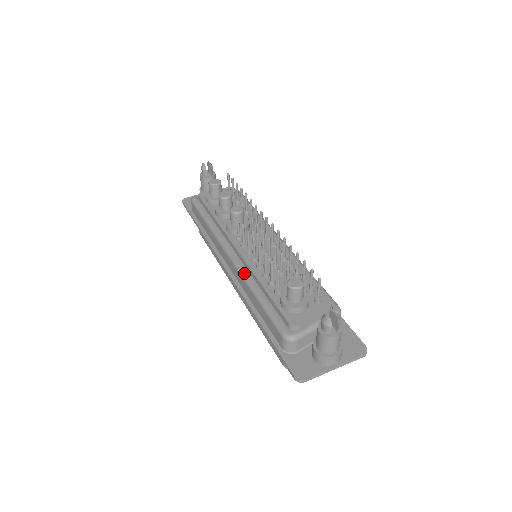
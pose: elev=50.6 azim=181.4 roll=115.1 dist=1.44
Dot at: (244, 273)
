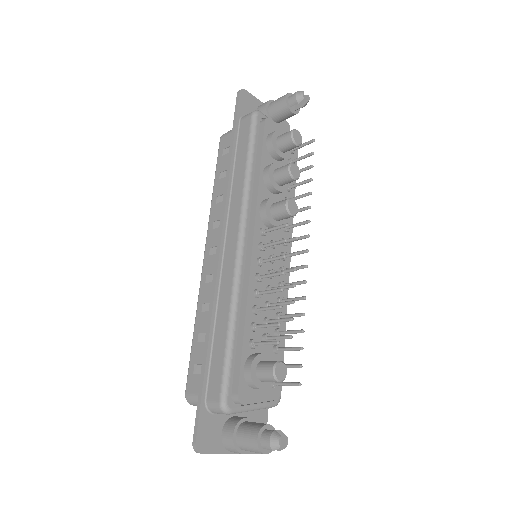
Dot at: (239, 284)
